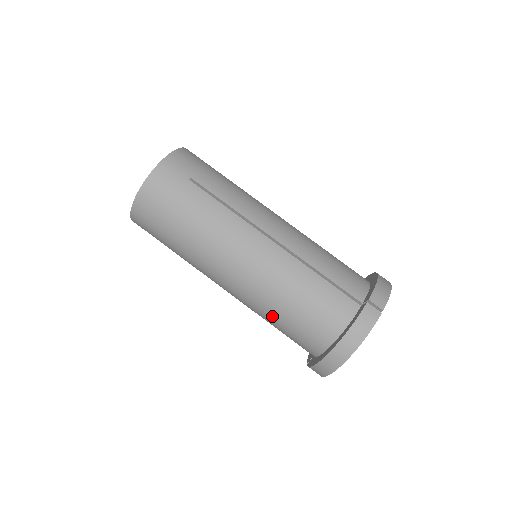
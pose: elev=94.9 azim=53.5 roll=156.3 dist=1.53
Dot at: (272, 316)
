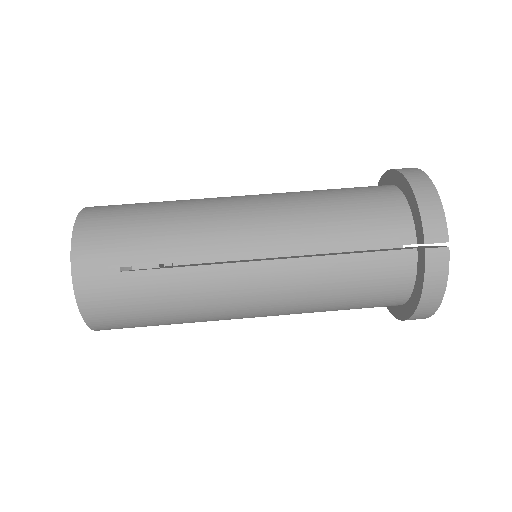
Dot at: occluded
